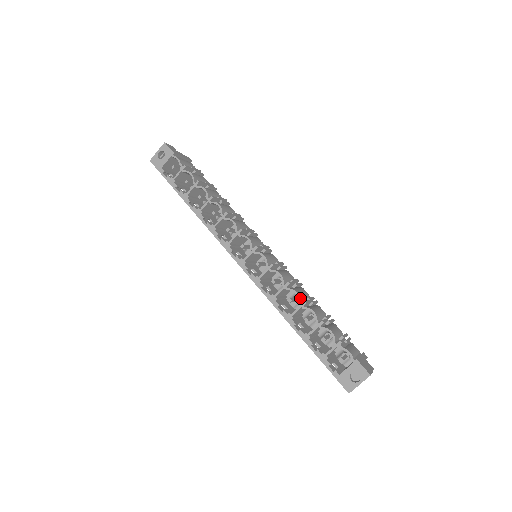
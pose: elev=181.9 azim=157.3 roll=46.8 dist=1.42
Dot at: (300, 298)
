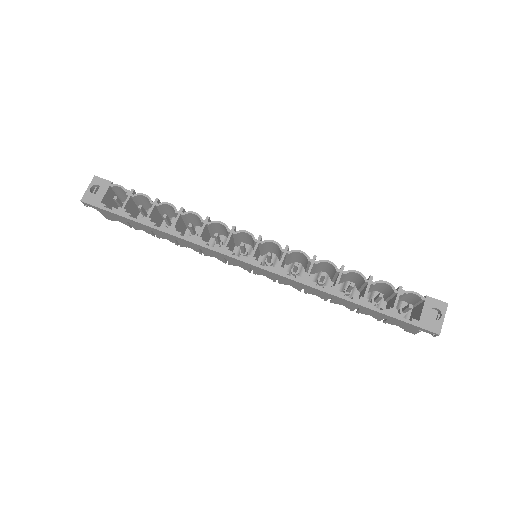
Dot at: (335, 265)
